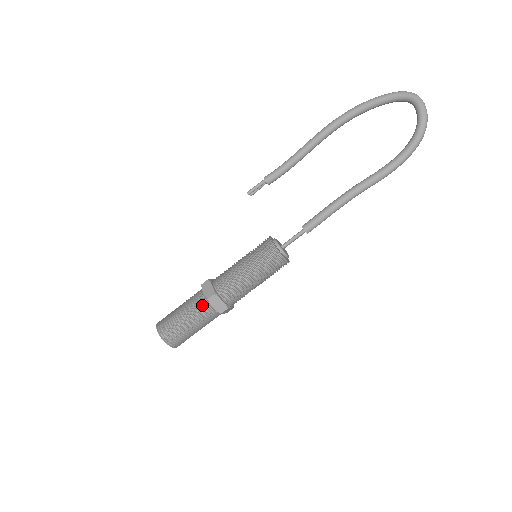
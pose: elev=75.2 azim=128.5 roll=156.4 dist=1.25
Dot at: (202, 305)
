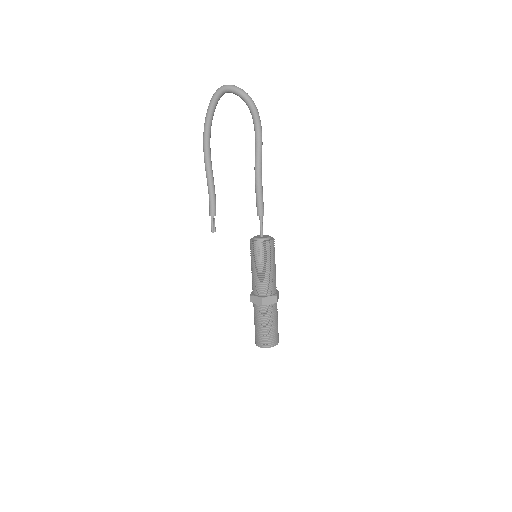
Dot at: (263, 310)
